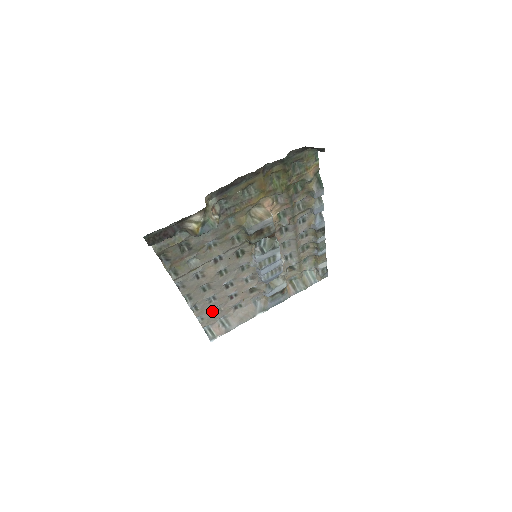
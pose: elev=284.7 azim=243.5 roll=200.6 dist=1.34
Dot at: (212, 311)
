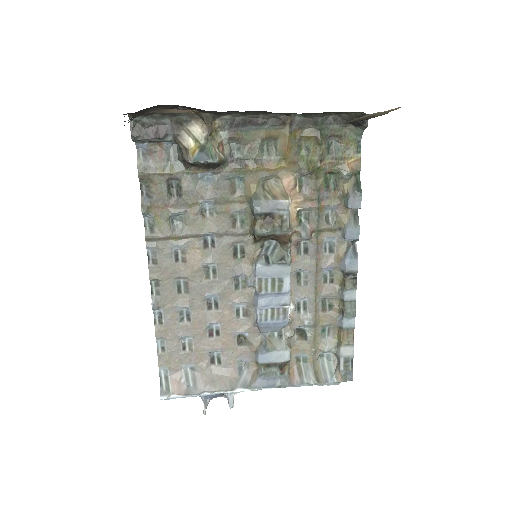
Dot at: (179, 342)
